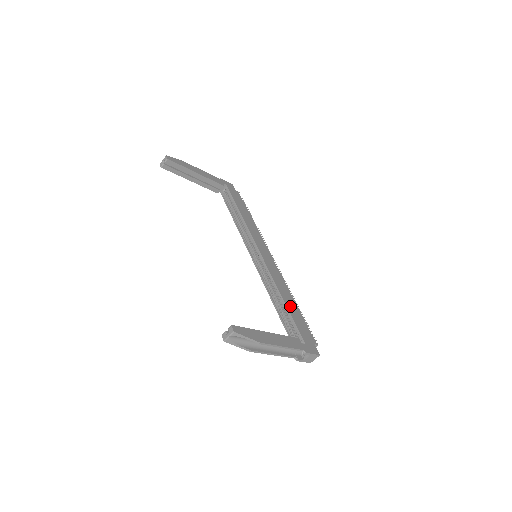
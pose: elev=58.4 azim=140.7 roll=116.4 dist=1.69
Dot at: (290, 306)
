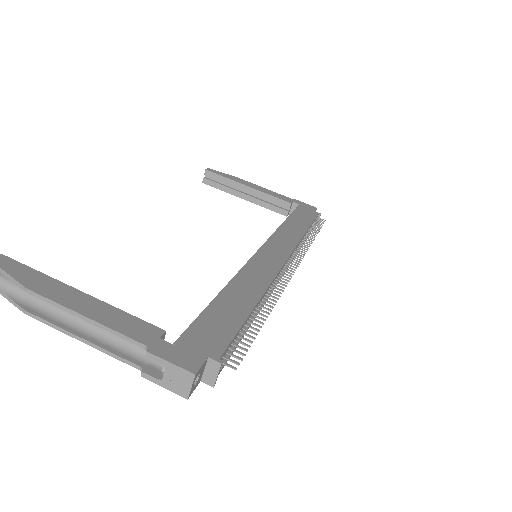
Dot at: (227, 301)
